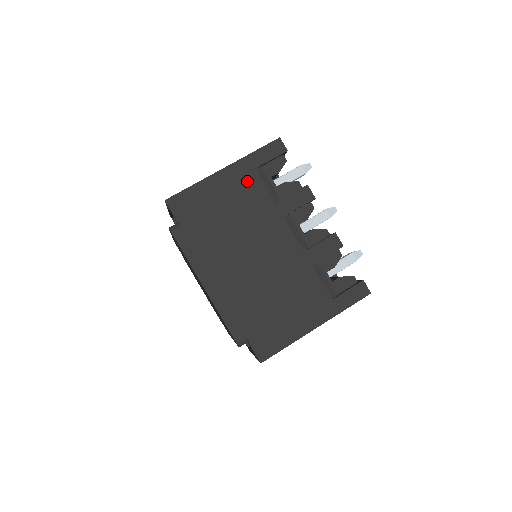
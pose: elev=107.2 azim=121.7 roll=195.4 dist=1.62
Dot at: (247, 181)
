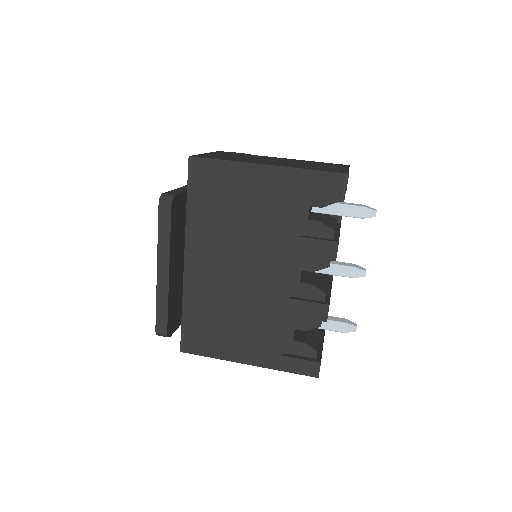
Dot at: (280, 194)
